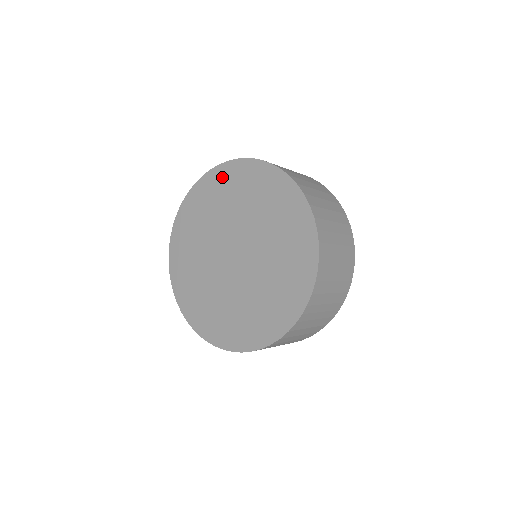
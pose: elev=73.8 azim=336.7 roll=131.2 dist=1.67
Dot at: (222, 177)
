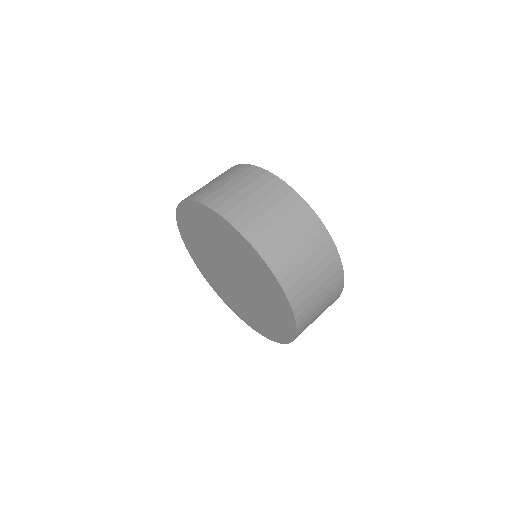
Dot at: (186, 215)
